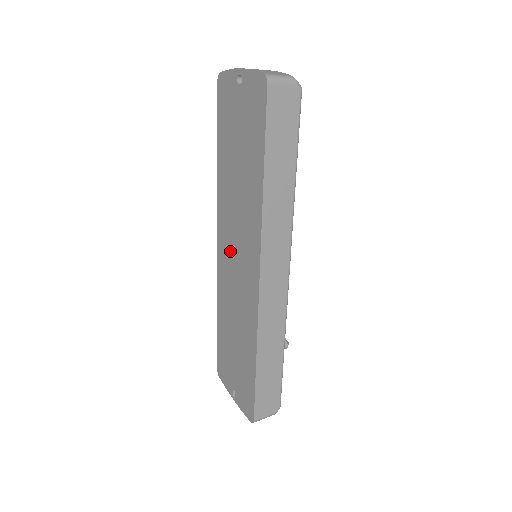
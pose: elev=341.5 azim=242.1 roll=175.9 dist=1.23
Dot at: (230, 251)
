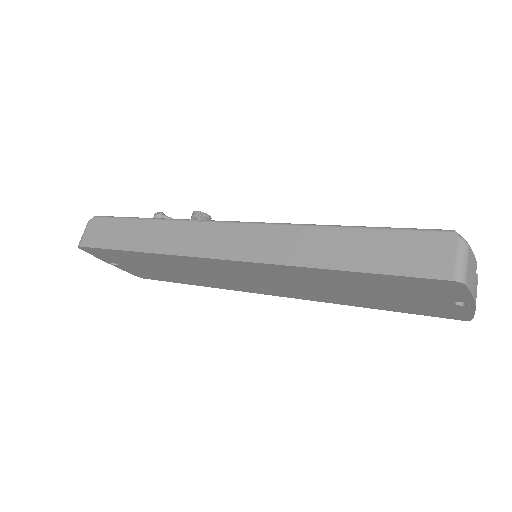
Dot at: (245, 275)
